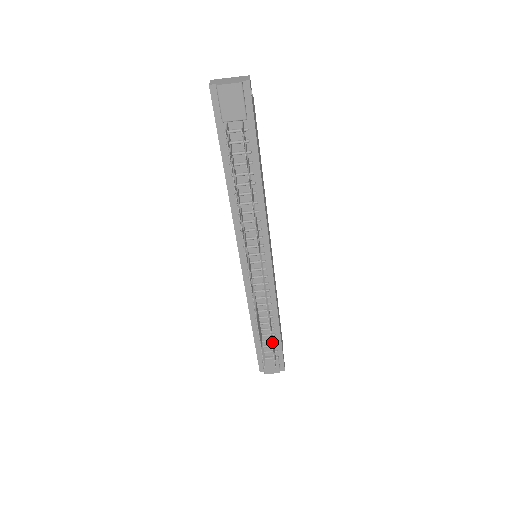
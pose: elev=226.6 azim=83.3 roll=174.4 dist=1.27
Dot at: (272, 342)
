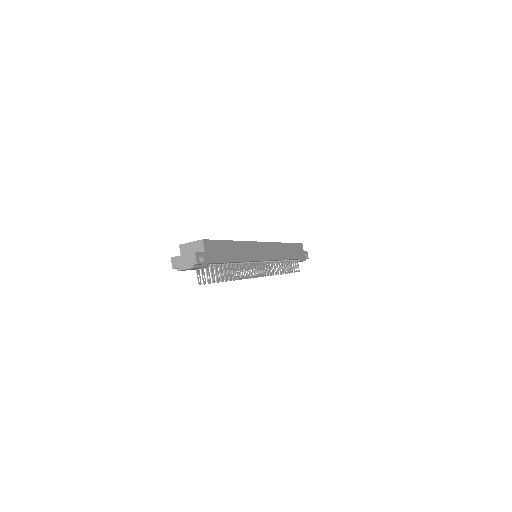
Dot at: (290, 270)
